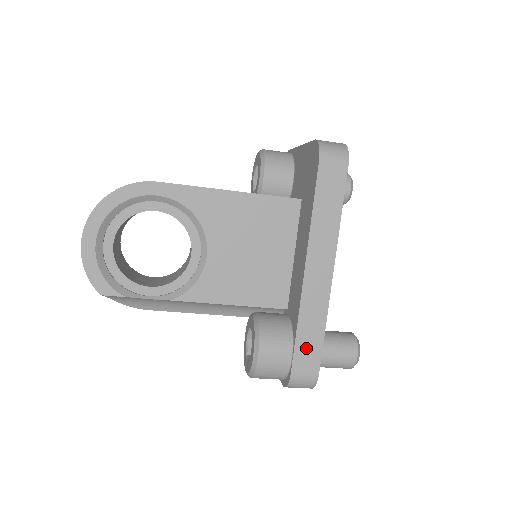
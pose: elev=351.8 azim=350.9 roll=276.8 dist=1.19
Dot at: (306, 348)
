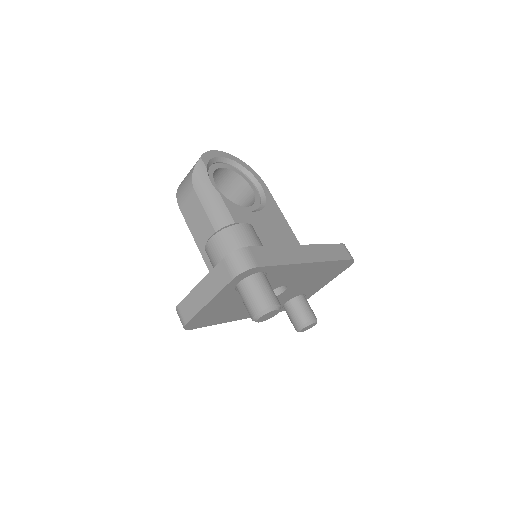
Dot at: (267, 254)
